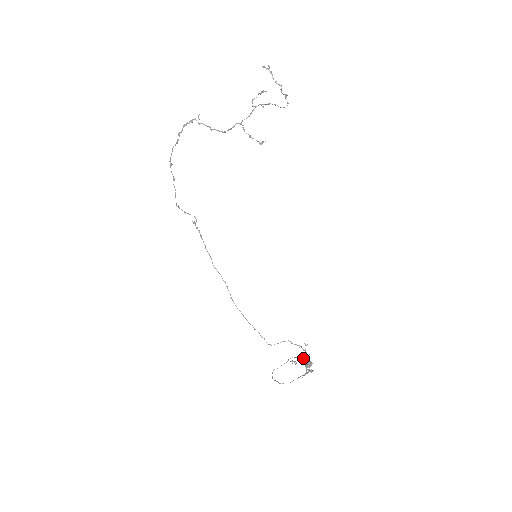
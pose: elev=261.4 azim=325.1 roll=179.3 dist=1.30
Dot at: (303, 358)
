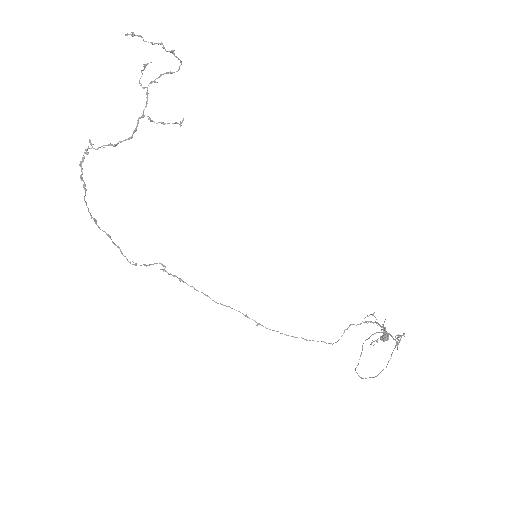
Dot at: occluded
